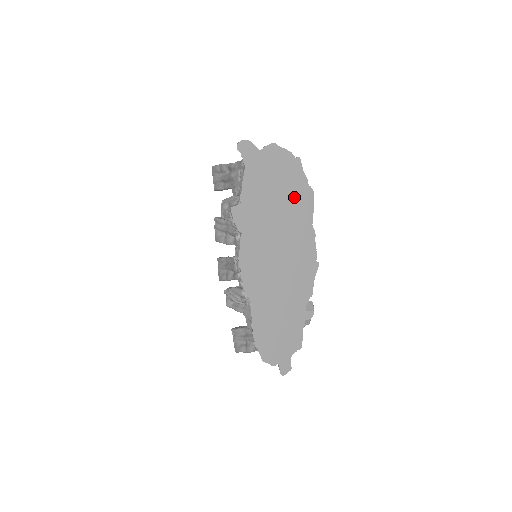
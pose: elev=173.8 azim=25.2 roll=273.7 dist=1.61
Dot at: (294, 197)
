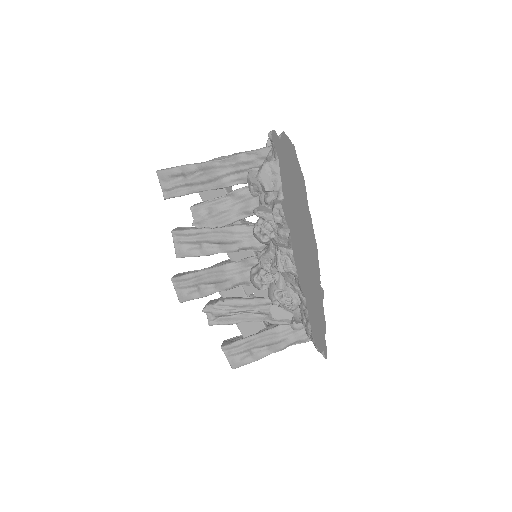
Dot at: (299, 184)
